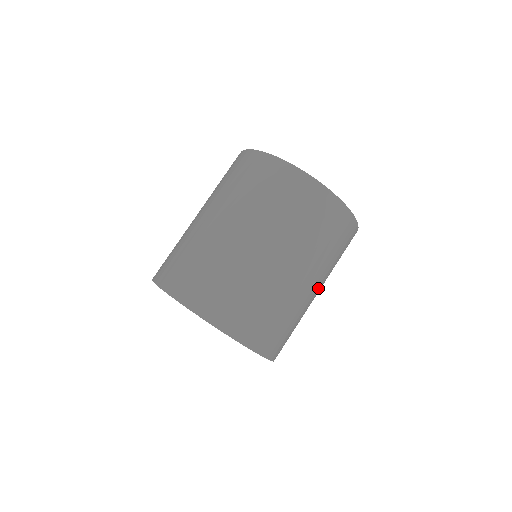
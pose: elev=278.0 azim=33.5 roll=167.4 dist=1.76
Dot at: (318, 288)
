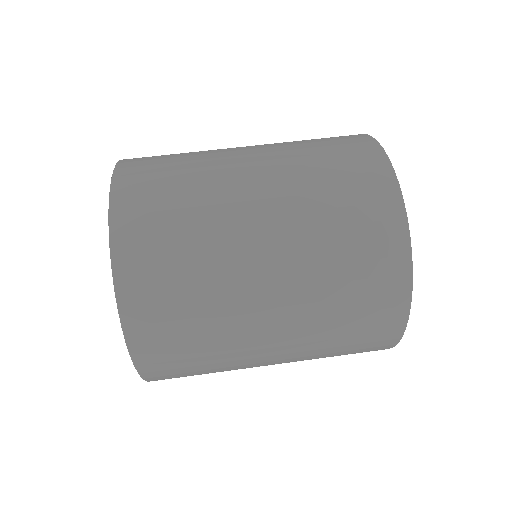
Dot at: occluded
